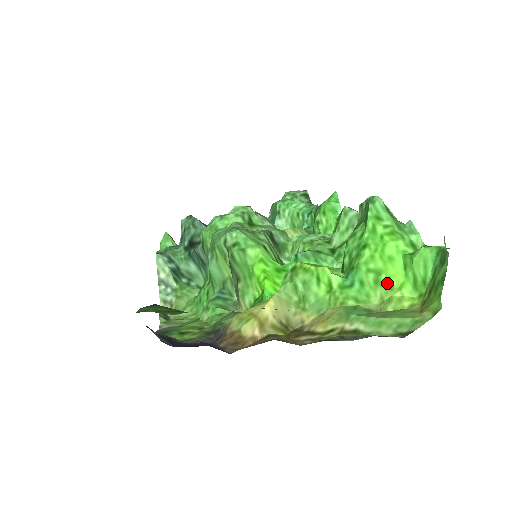
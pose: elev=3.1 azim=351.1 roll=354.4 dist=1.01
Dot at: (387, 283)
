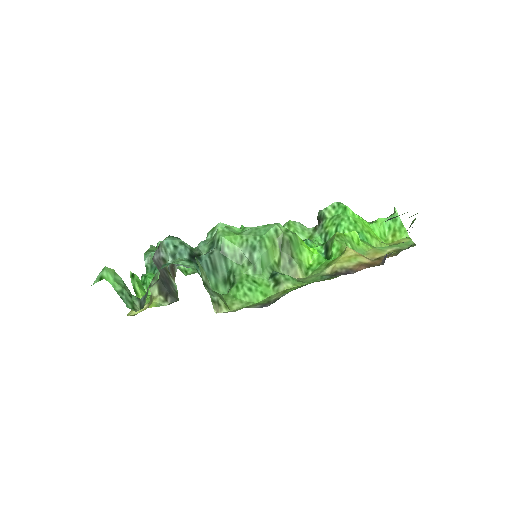
Dot at: (375, 237)
